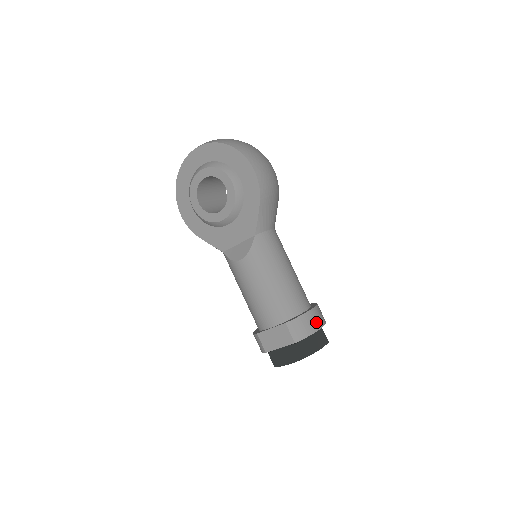
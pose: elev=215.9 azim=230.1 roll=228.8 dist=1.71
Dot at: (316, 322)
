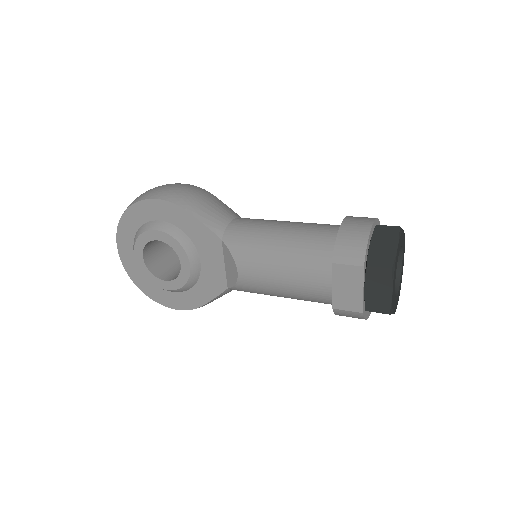
Dot at: (360, 227)
